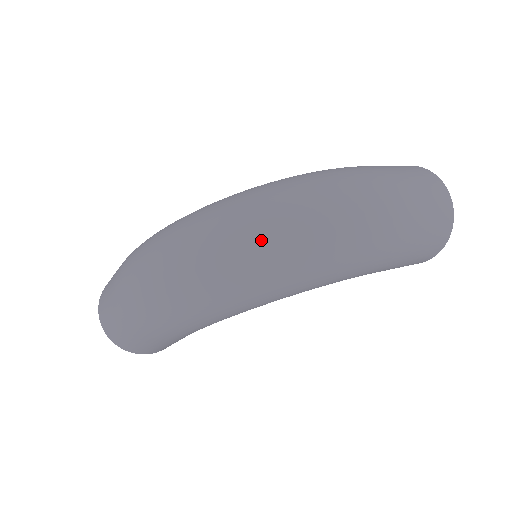
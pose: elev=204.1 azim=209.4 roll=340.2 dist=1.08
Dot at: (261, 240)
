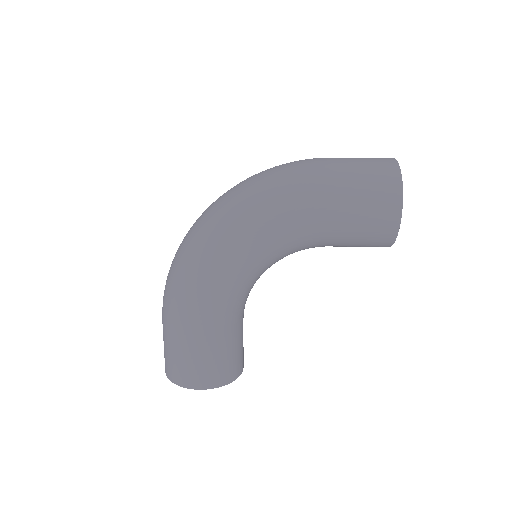
Dot at: (220, 198)
